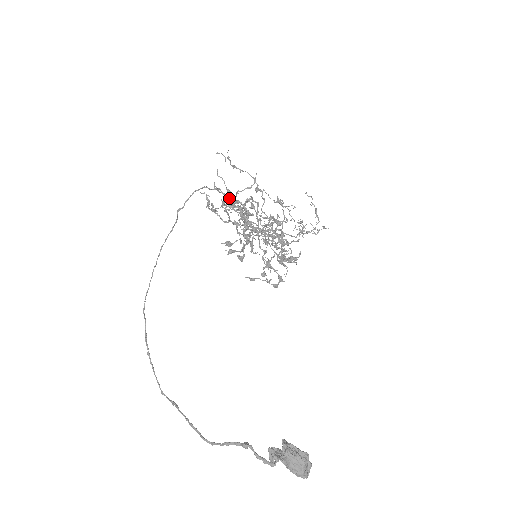
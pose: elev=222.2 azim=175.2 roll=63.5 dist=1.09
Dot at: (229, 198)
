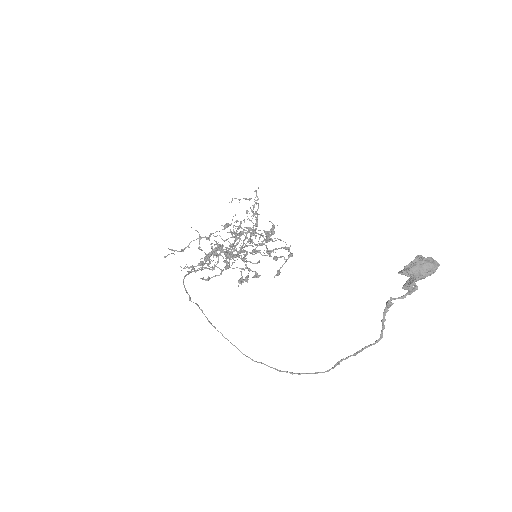
Dot at: occluded
